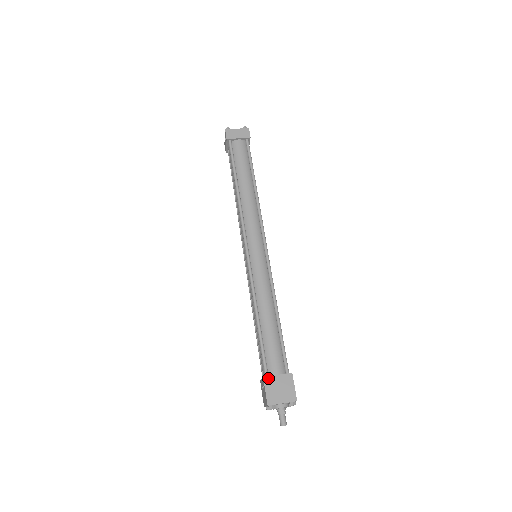
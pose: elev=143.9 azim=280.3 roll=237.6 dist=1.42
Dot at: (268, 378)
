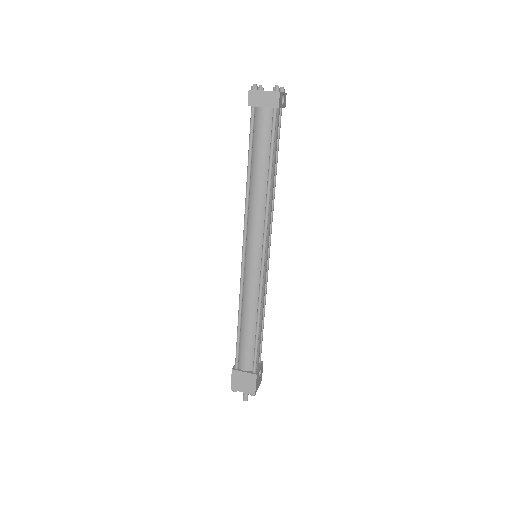
Dot at: (236, 371)
